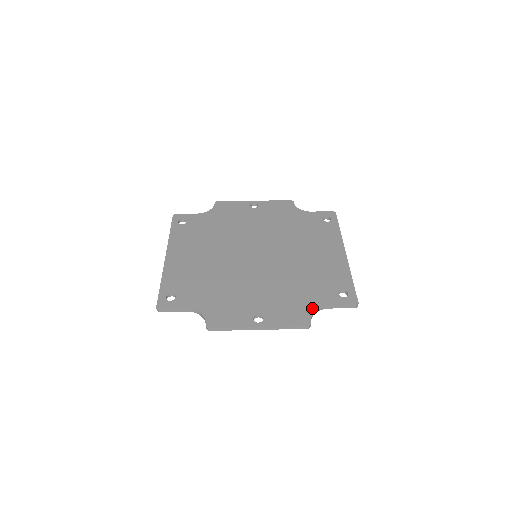
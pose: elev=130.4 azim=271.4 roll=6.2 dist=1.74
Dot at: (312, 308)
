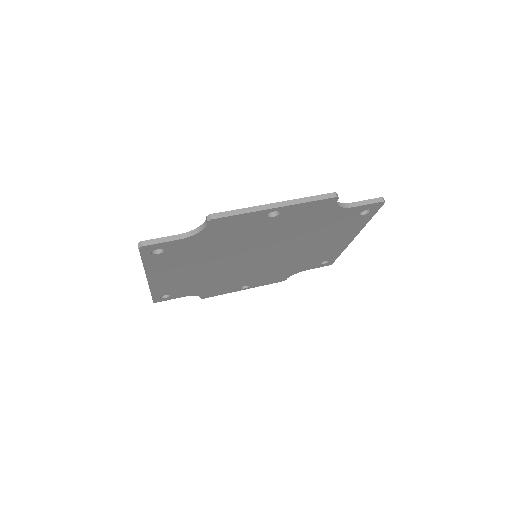
Dot at: occluded
